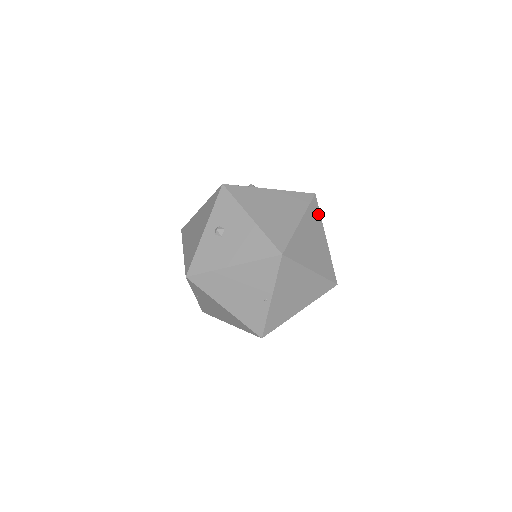
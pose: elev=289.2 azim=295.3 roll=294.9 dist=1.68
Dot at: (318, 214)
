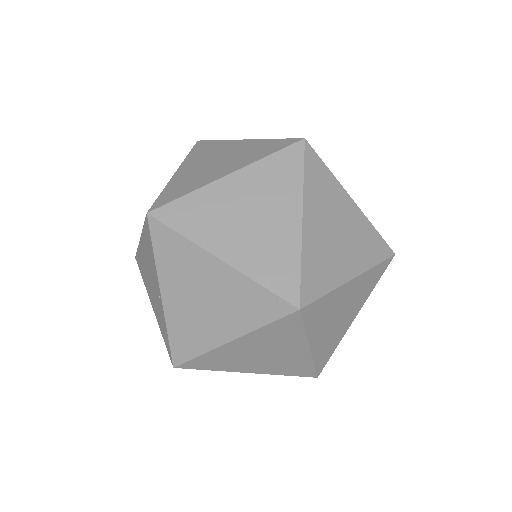
Dot at: (296, 172)
